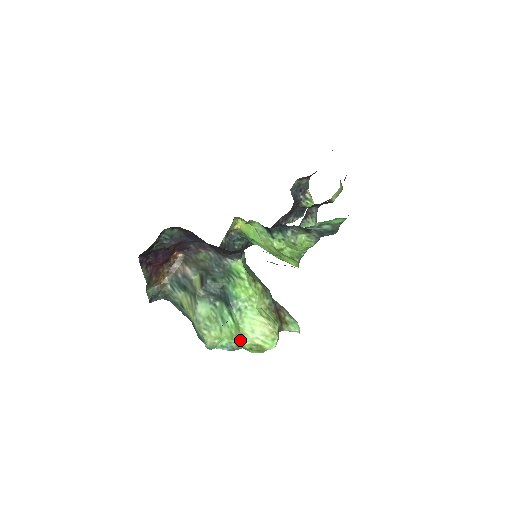
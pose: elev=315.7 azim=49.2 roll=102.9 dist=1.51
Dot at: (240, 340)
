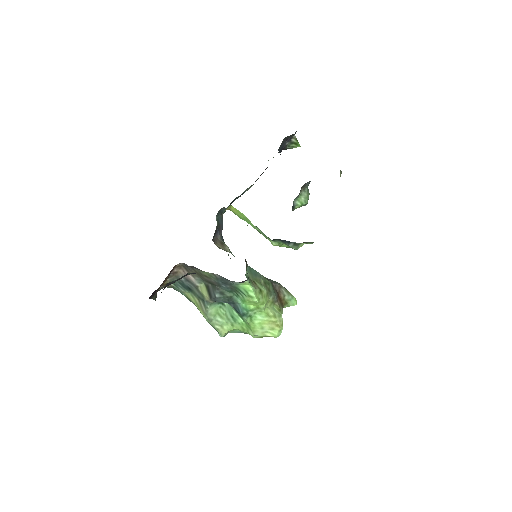
Dot at: (252, 335)
